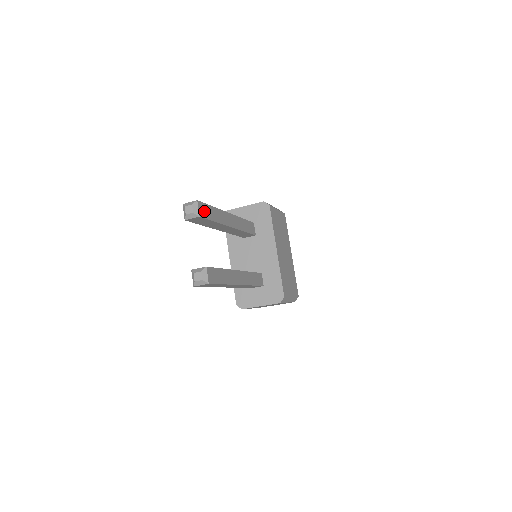
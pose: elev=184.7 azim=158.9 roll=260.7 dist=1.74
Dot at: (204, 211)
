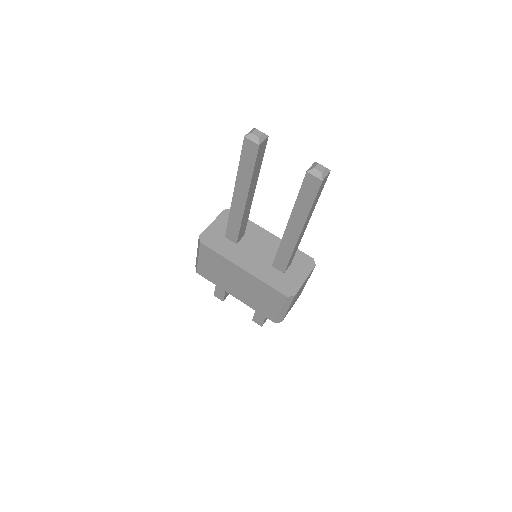
Dot at: occluded
